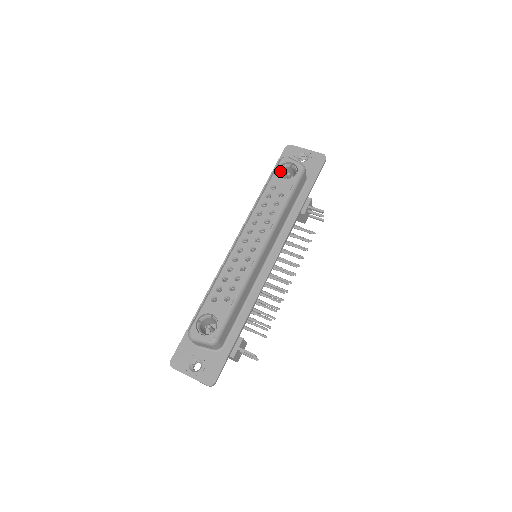
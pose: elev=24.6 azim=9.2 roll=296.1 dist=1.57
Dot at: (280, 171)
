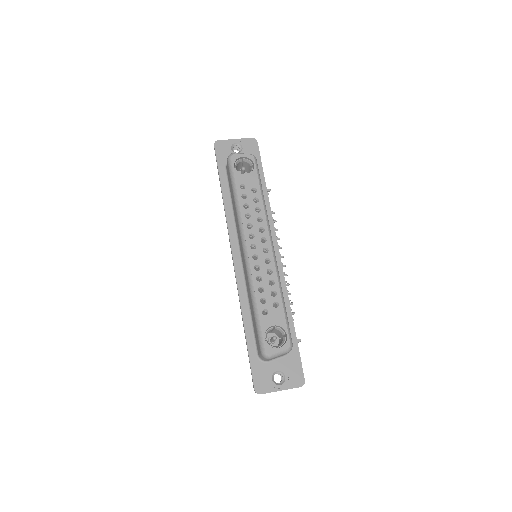
Dot at: (236, 169)
